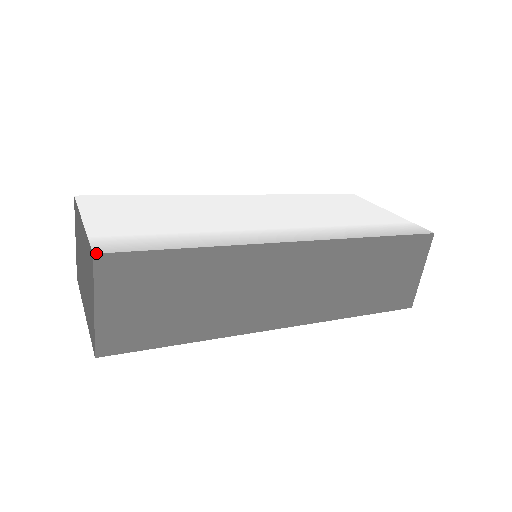
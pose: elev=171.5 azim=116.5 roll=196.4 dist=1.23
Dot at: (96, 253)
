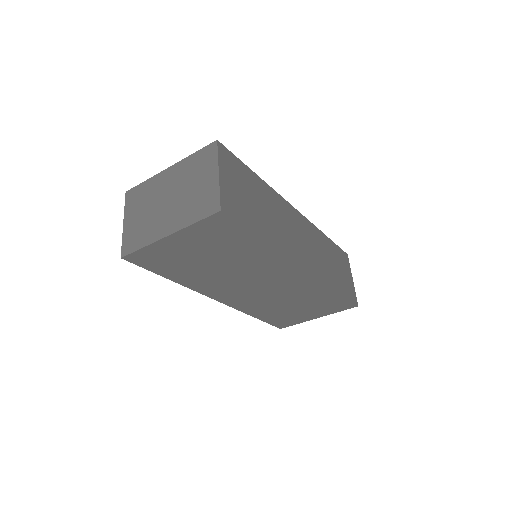
Dot at: (218, 141)
